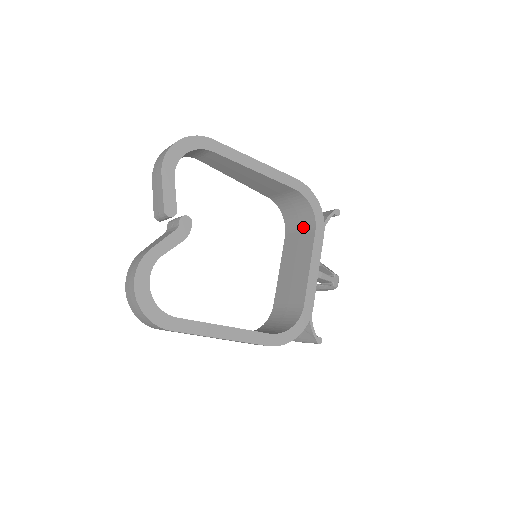
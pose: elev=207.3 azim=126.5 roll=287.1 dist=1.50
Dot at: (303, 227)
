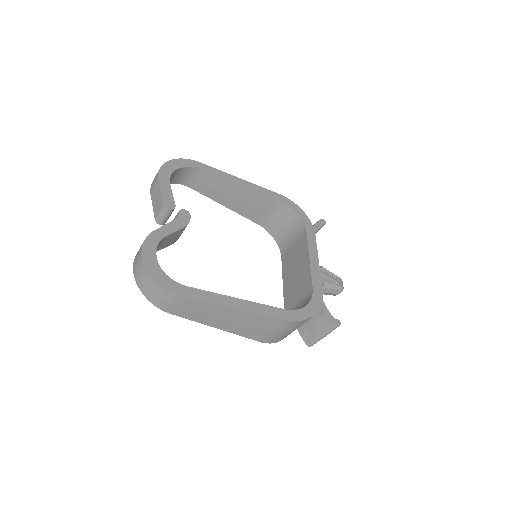
Dot at: (295, 237)
